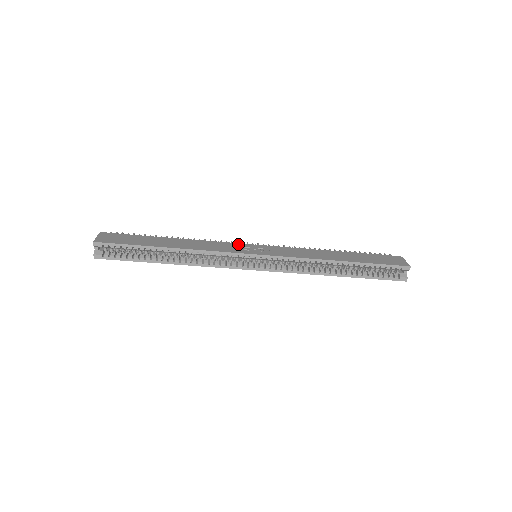
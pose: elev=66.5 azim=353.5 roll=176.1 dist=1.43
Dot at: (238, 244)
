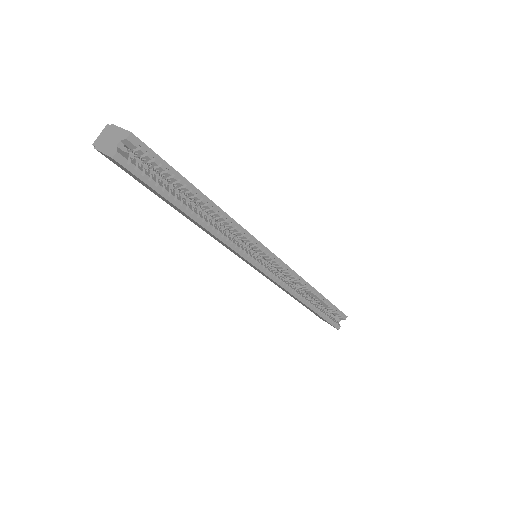
Dot at: occluded
